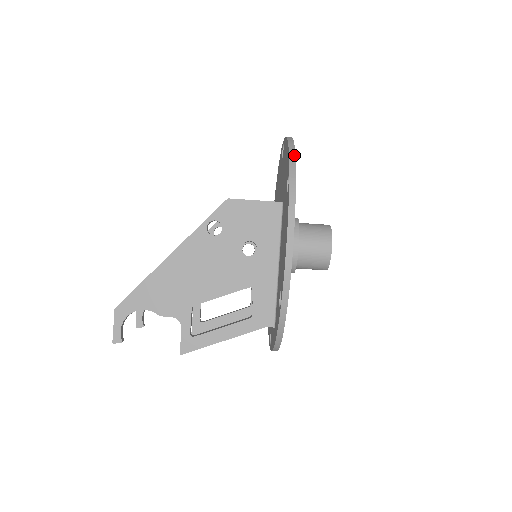
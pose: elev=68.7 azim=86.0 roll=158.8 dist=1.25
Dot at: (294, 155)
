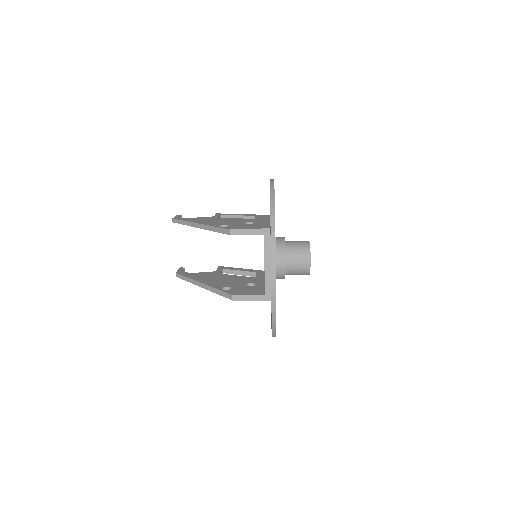
Dot at: (275, 332)
